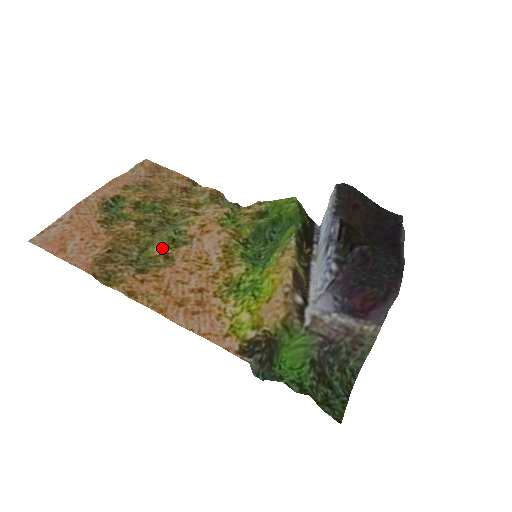
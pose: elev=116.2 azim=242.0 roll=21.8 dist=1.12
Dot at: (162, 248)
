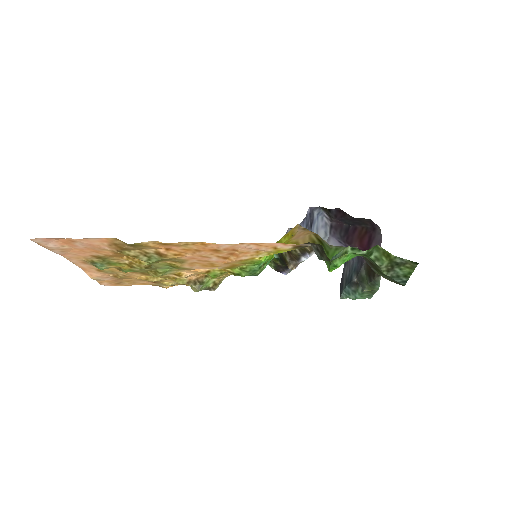
Dot at: (167, 261)
